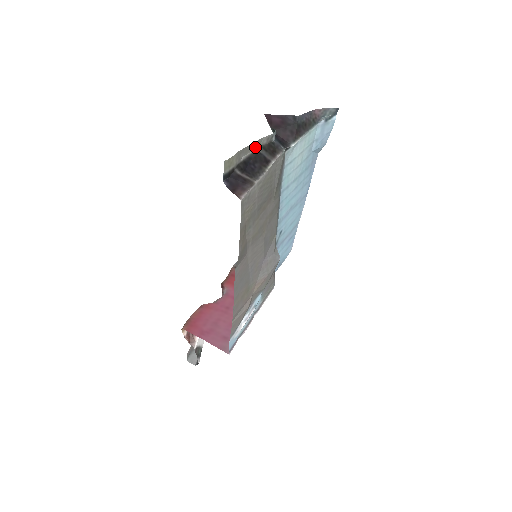
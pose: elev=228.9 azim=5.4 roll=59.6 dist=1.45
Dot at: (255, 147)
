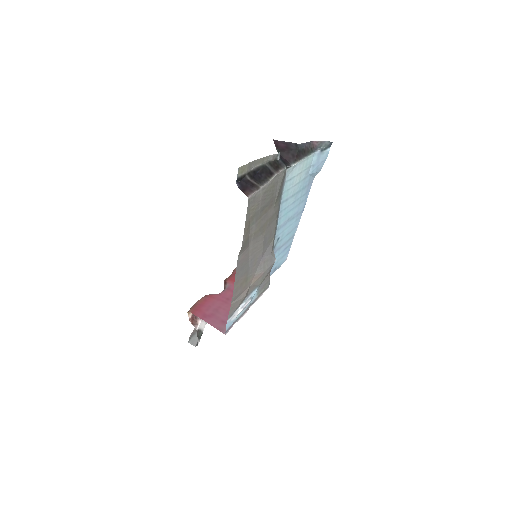
Dot at: (263, 162)
